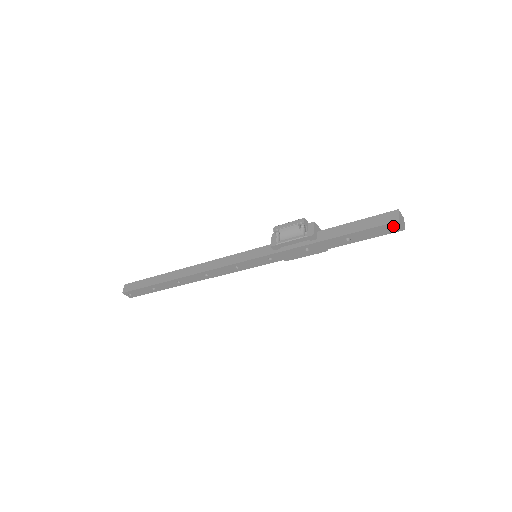
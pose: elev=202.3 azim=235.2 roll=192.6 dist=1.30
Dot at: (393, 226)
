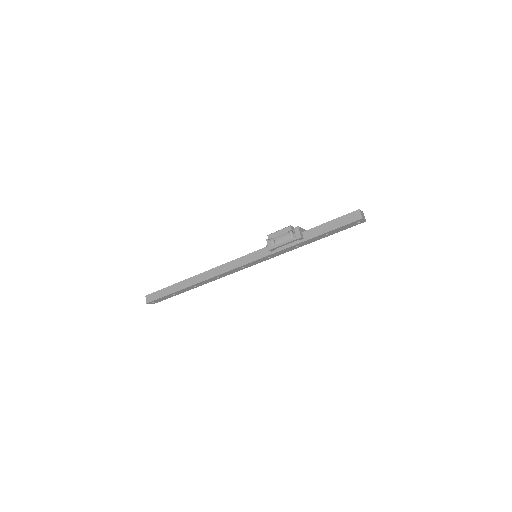
Dot at: (357, 221)
